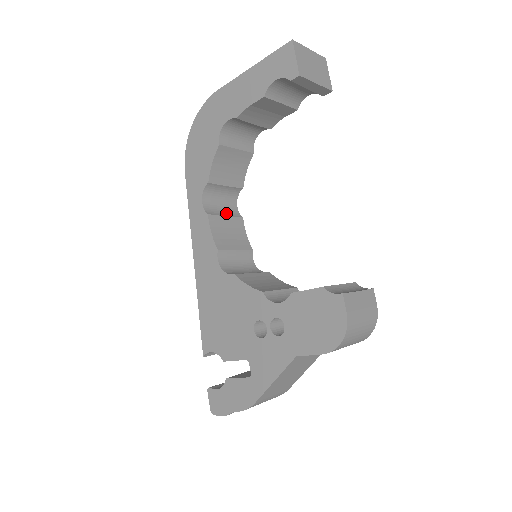
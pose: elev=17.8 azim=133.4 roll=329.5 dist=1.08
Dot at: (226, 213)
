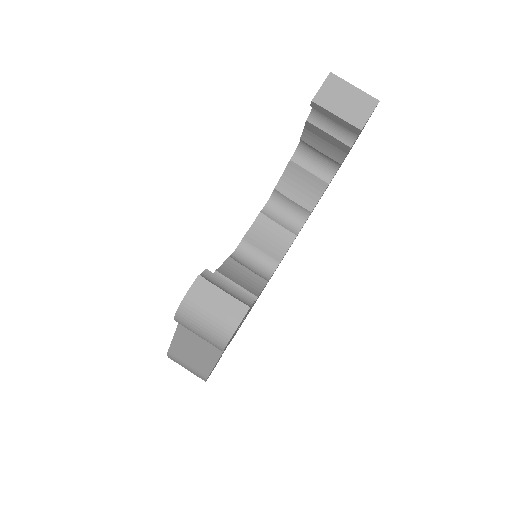
Dot at: (283, 223)
